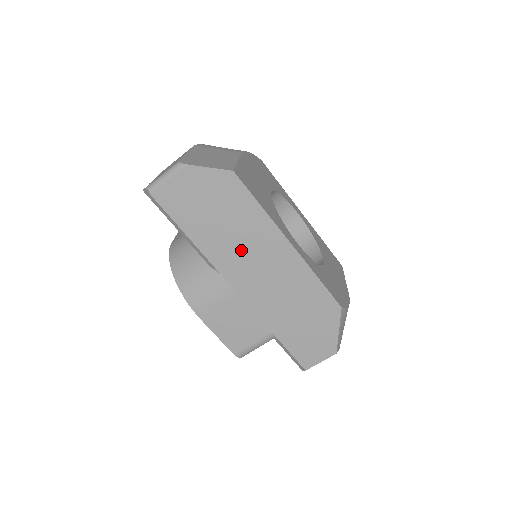
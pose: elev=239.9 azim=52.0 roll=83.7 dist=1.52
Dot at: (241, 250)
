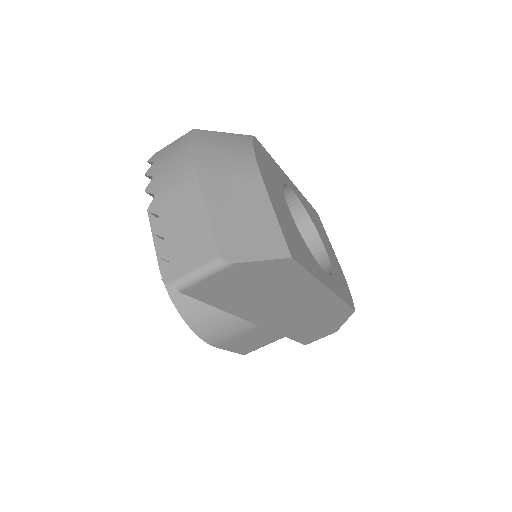
Dot at: (276, 303)
